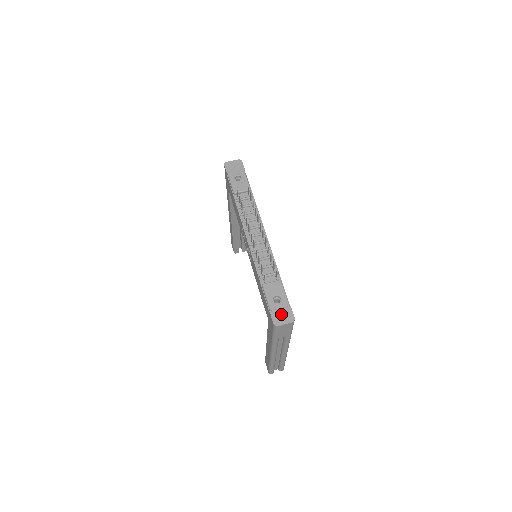
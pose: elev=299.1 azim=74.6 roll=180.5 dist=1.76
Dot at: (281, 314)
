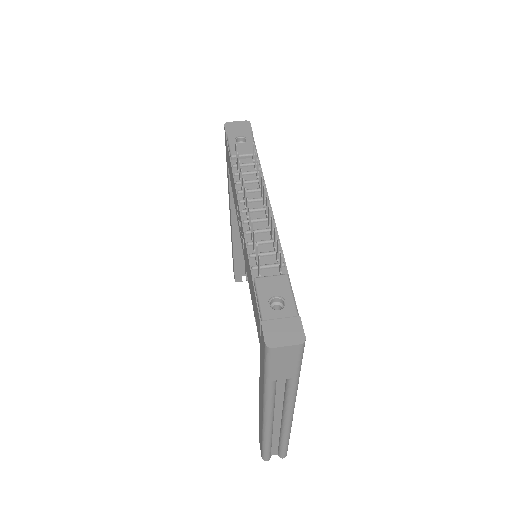
Dot at: (281, 328)
